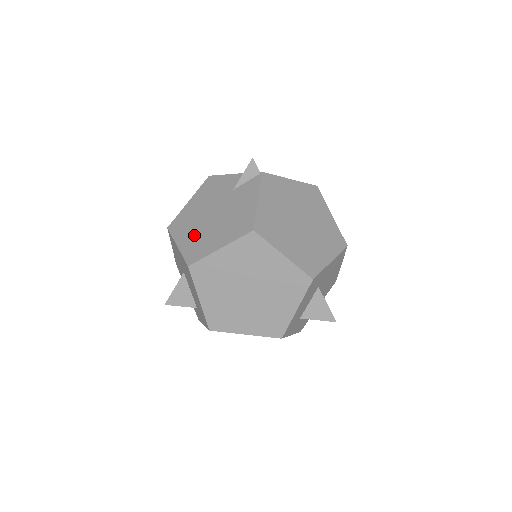
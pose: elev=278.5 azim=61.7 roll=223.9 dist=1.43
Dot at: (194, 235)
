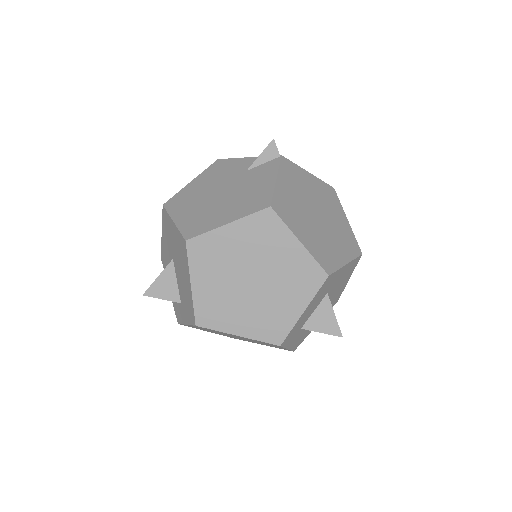
Dot at: (196, 211)
